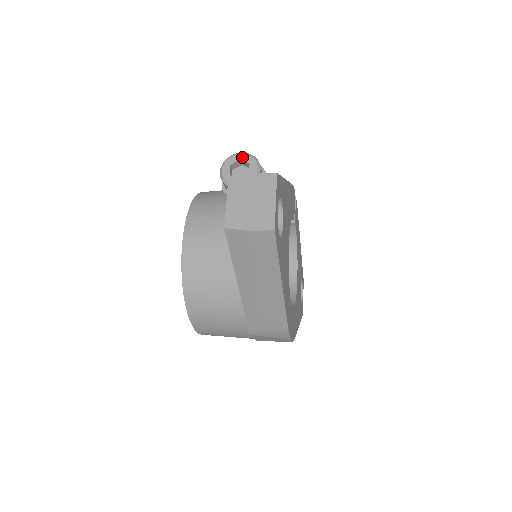
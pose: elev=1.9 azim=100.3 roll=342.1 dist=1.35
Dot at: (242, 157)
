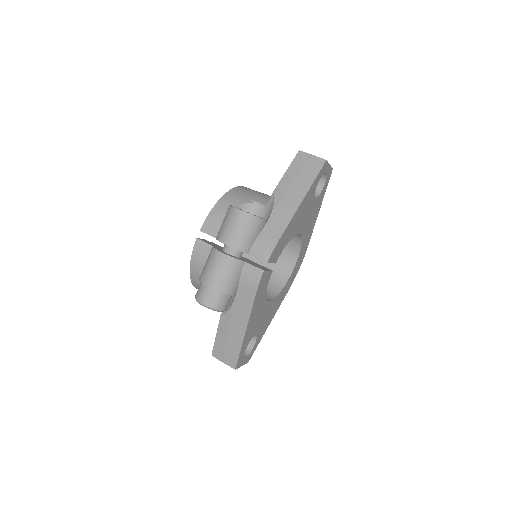
Dot at: (206, 307)
